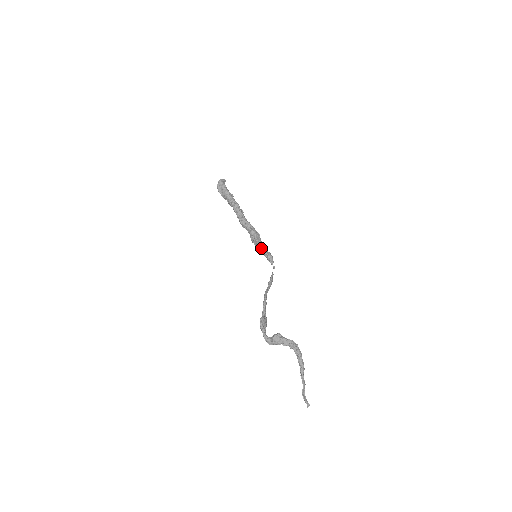
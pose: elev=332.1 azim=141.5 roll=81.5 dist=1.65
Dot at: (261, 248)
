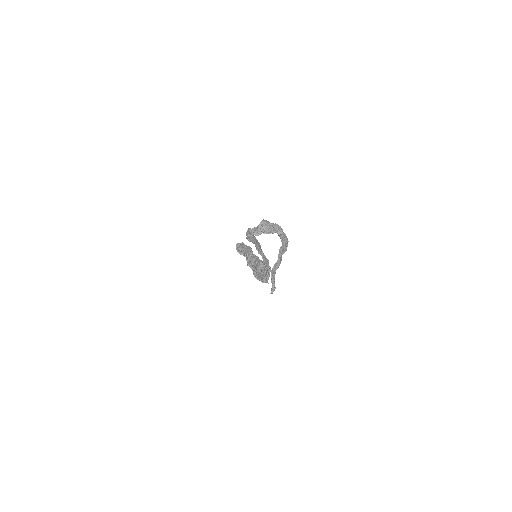
Dot at: (262, 261)
